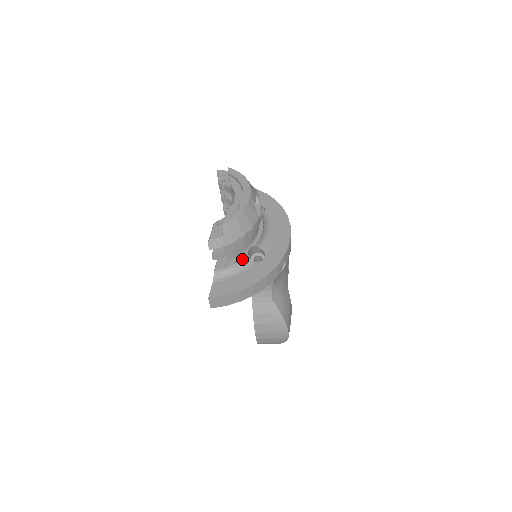
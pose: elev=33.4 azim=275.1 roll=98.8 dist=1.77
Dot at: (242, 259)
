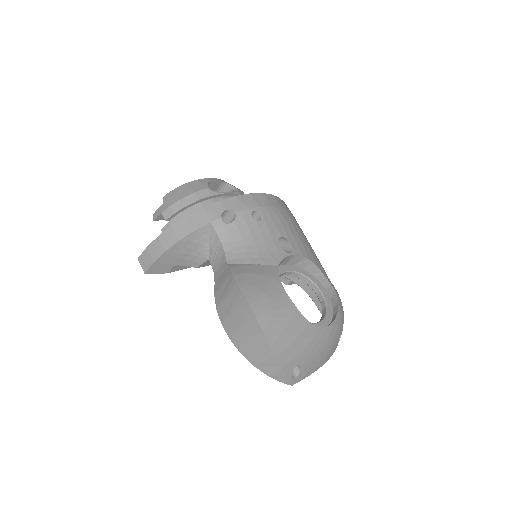
Dot at: occluded
